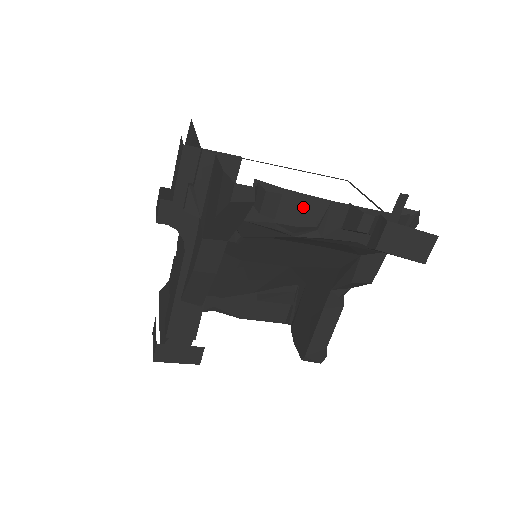
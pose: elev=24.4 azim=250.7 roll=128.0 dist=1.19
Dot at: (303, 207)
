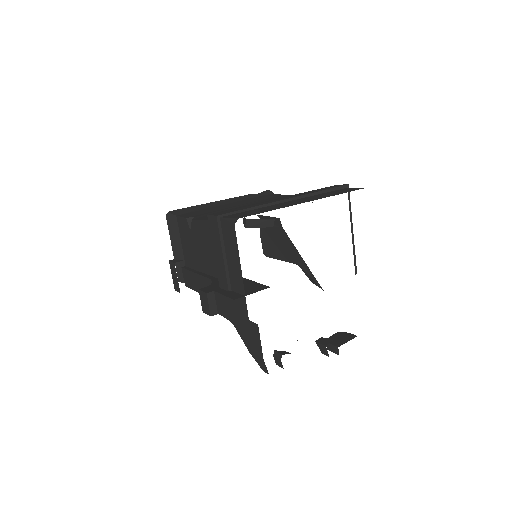
Dot at: occluded
